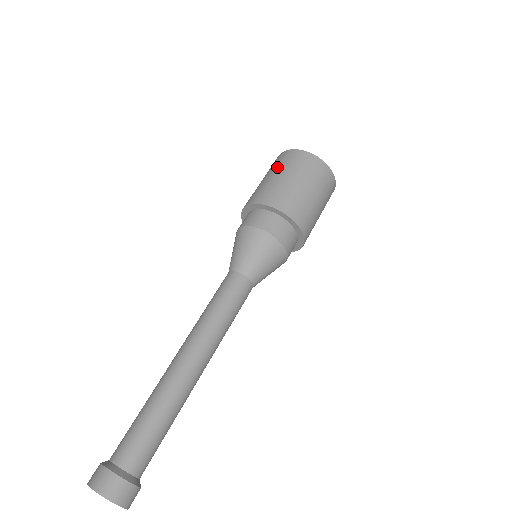
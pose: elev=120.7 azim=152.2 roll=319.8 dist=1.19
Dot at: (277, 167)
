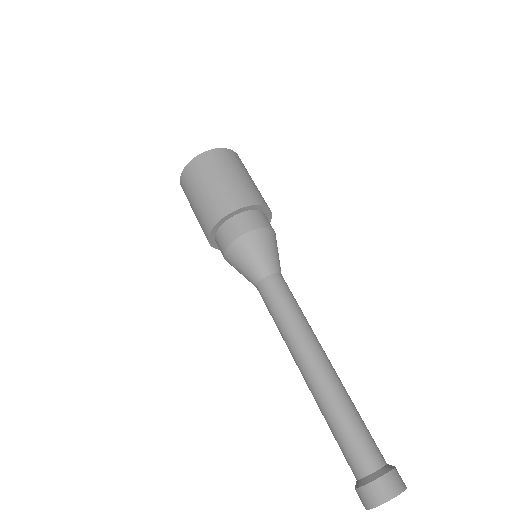
Dot at: (191, 192)
